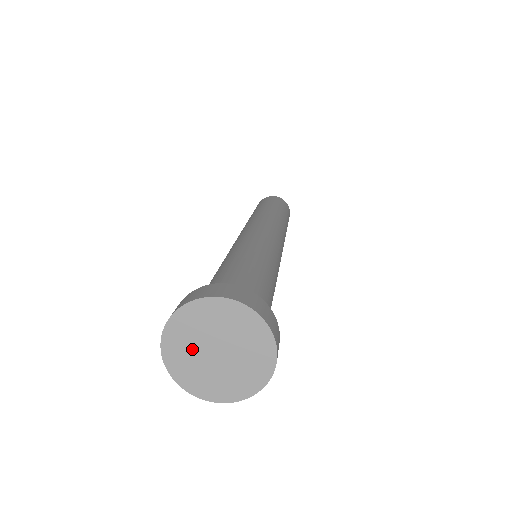
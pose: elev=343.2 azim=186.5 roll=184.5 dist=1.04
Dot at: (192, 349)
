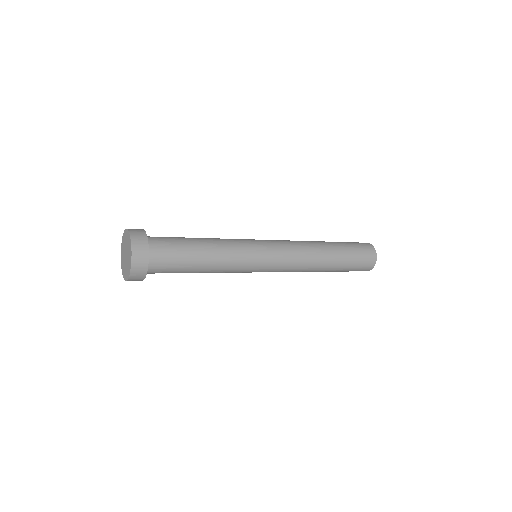
Dot at: (124, 260)
